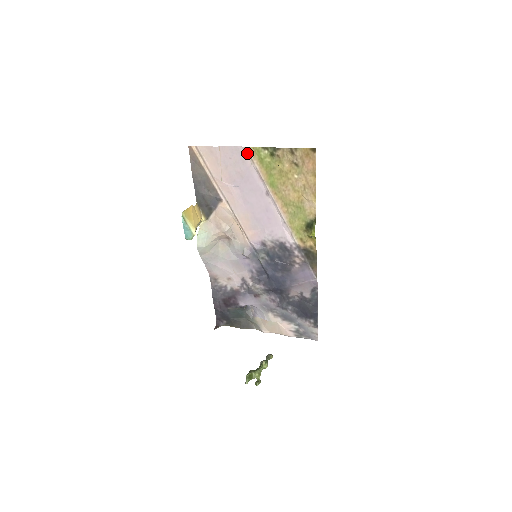
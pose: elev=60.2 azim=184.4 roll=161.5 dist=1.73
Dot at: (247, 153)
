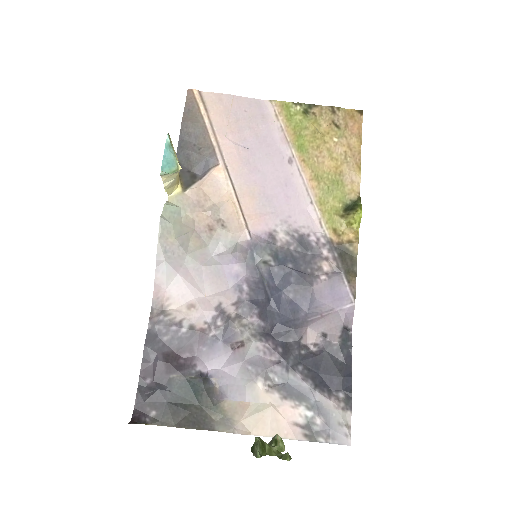
Dot at: (271, 107)
